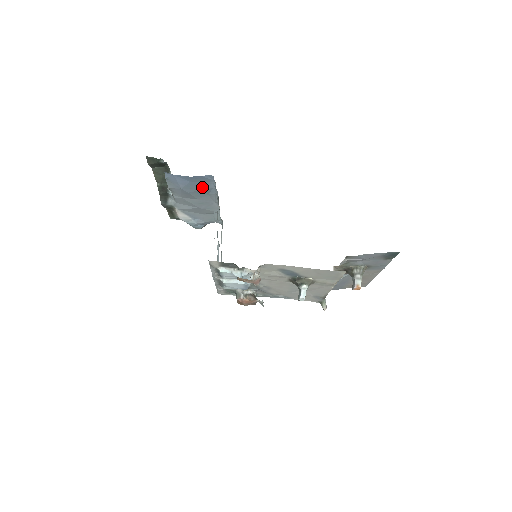
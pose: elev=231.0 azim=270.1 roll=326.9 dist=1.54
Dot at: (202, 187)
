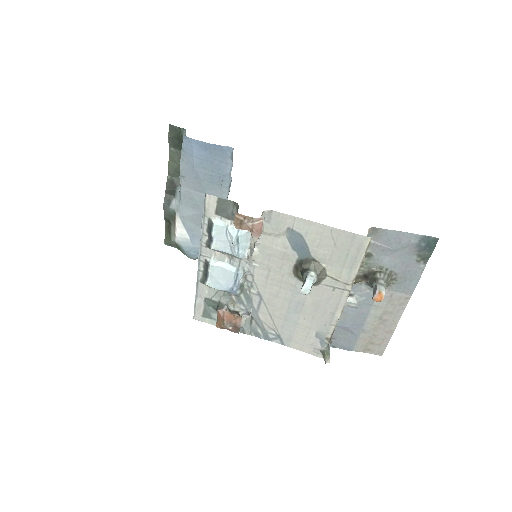
Dot at: (216, 169)
